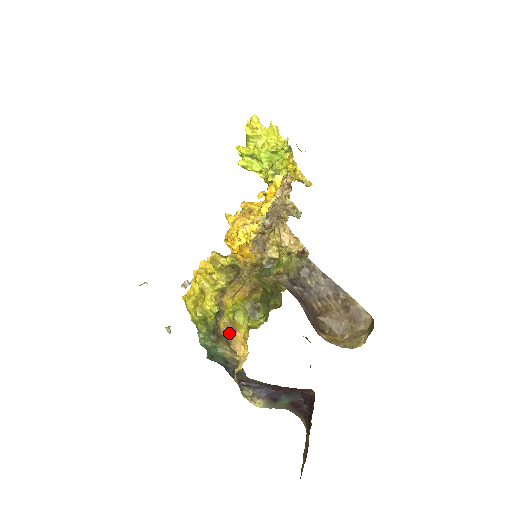
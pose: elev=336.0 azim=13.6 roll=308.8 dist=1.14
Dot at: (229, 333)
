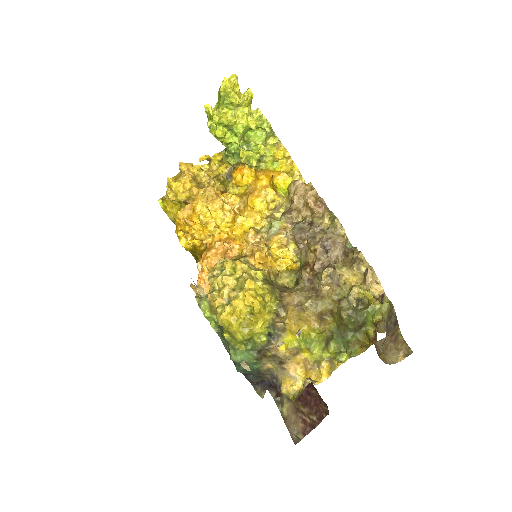
Dot at: (290, 357)
